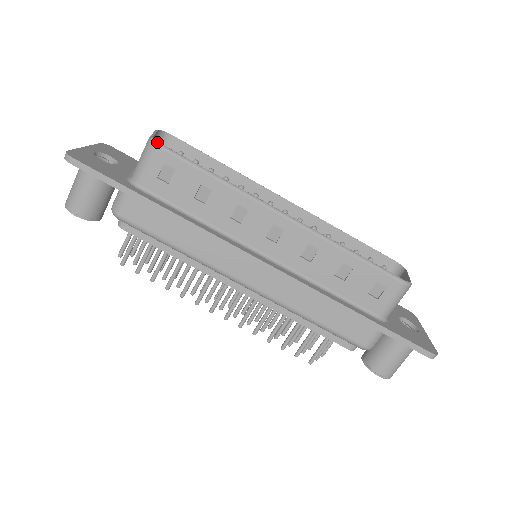
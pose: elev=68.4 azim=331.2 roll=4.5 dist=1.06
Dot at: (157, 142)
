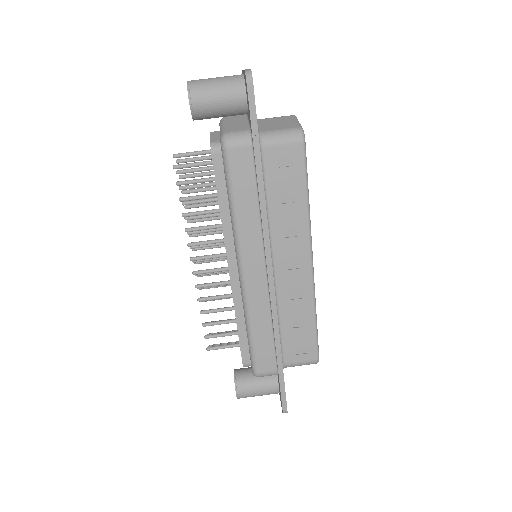
Dot at: occluded
